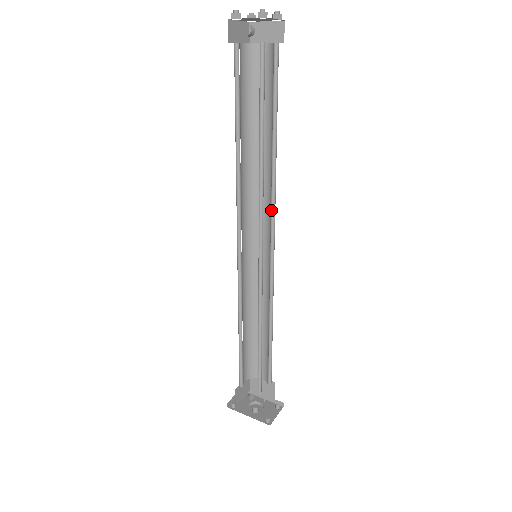
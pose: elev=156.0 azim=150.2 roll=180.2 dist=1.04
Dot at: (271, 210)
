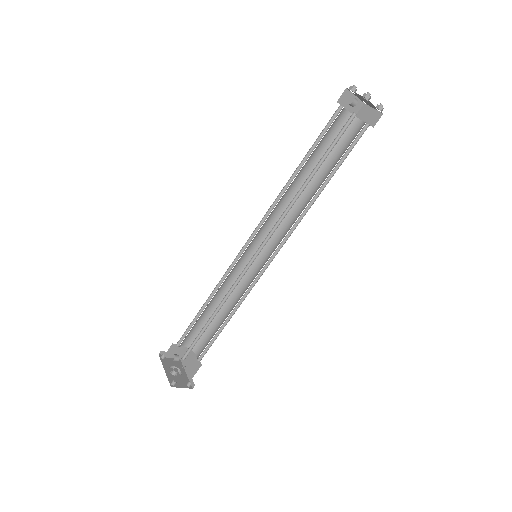
Dot at: (289, 232)
